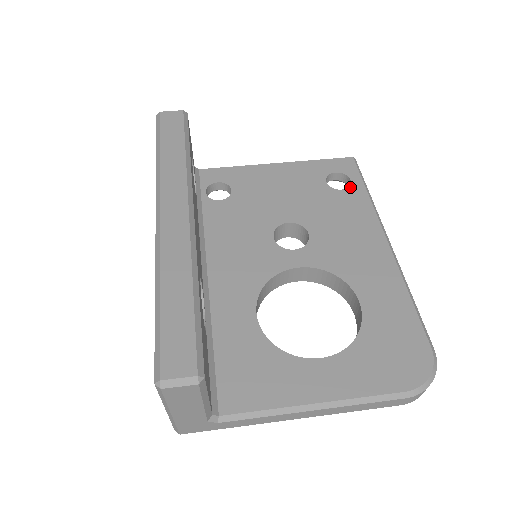
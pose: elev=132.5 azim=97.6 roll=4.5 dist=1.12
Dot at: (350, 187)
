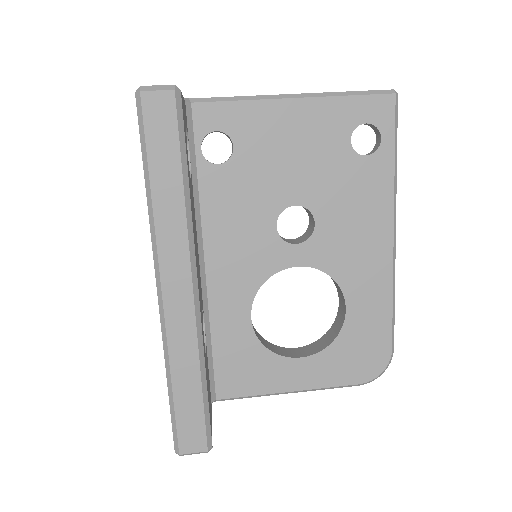
Dot at: (377, 152)
